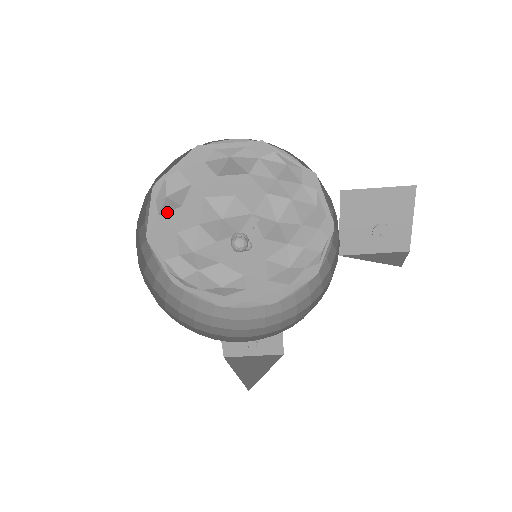
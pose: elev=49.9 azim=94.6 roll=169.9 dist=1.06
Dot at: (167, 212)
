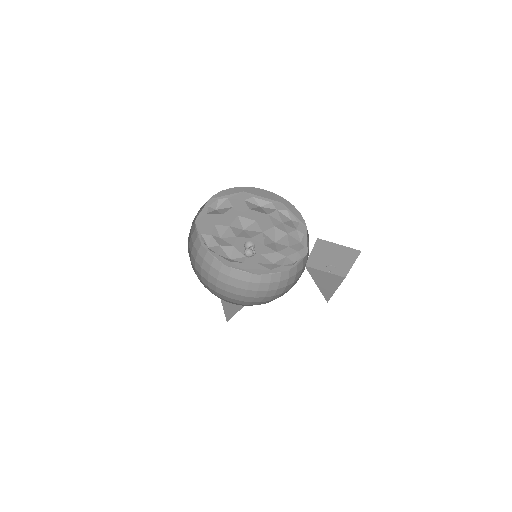
Dot at: (213, 214)
